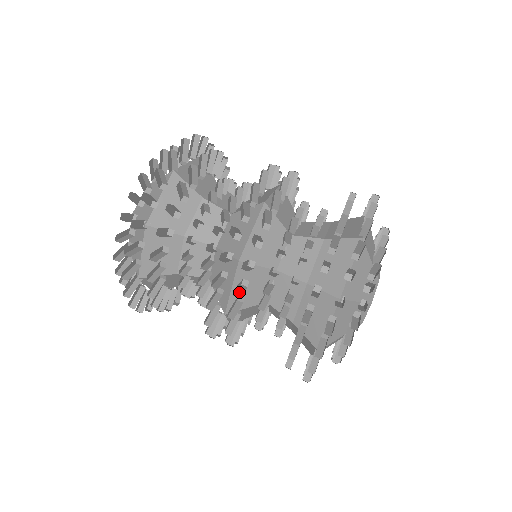
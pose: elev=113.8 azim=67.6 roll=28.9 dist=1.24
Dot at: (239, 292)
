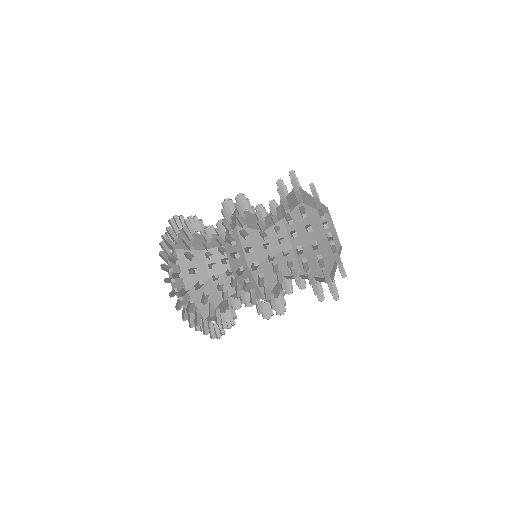
Dot at: (278, 308)
